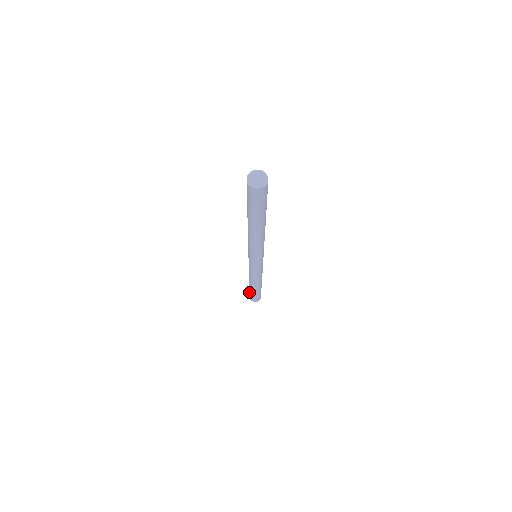
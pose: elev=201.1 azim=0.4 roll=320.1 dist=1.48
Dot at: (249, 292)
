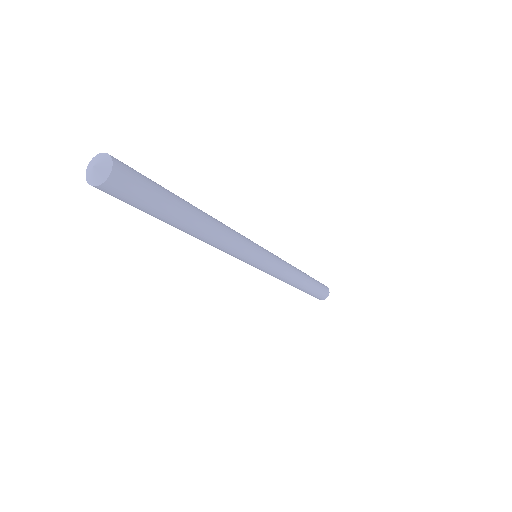
Dot at: occluded
